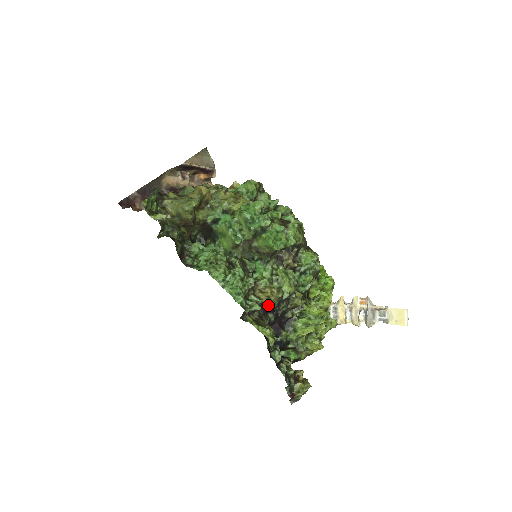
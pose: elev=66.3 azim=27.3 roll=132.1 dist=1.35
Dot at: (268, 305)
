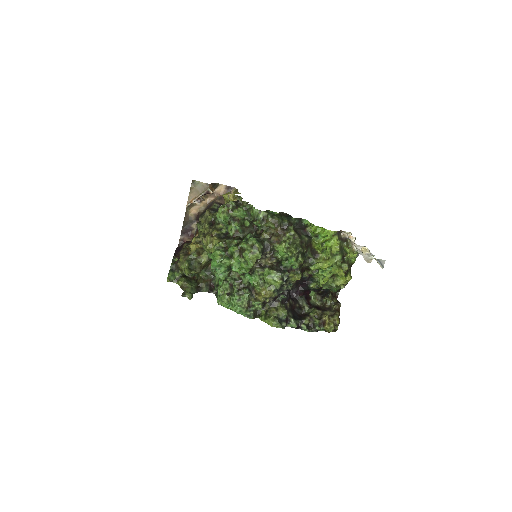
Dot at: (269, 300)
